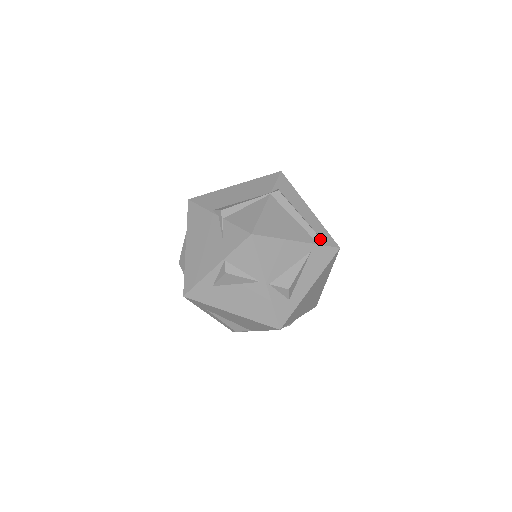
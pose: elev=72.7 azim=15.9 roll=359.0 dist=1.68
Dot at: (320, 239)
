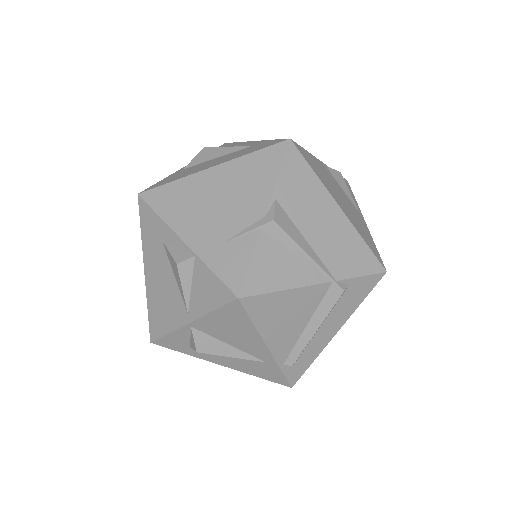
Dot at: (291, 365)
